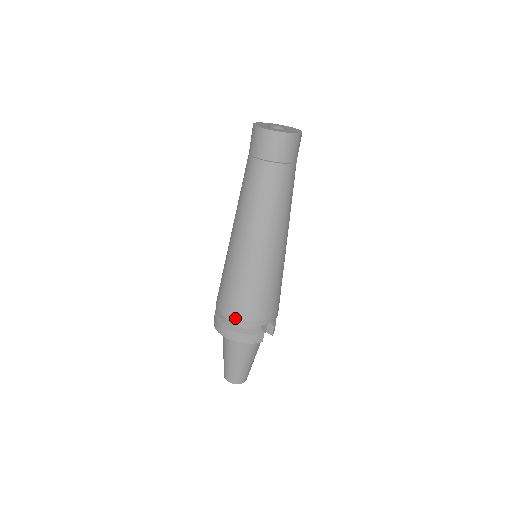
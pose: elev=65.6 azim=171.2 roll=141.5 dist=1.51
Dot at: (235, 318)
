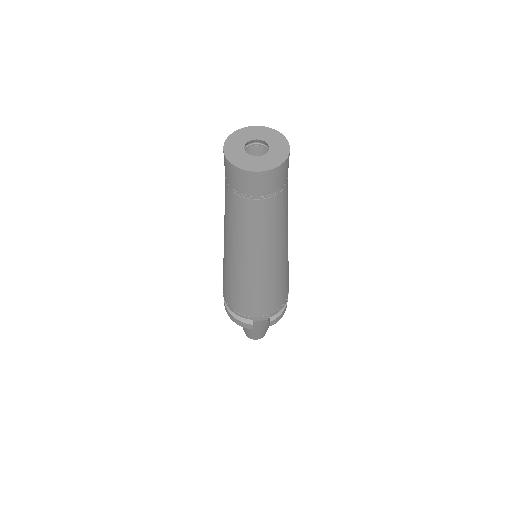
Dot at: (226, 301)
